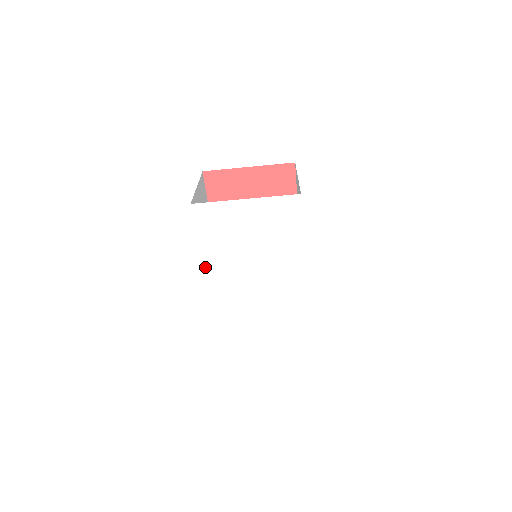
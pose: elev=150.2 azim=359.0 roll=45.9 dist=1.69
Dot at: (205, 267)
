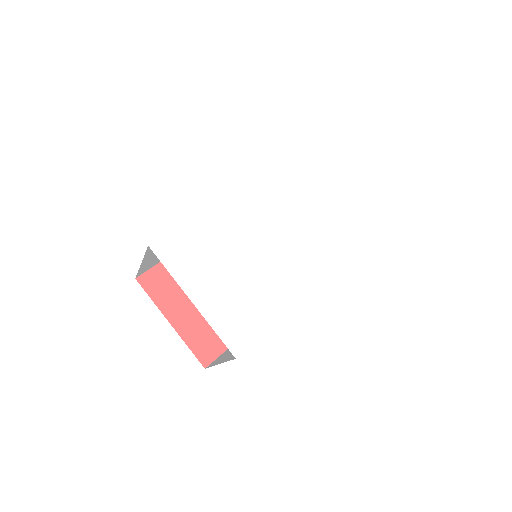
Dot at: (254, 181)
